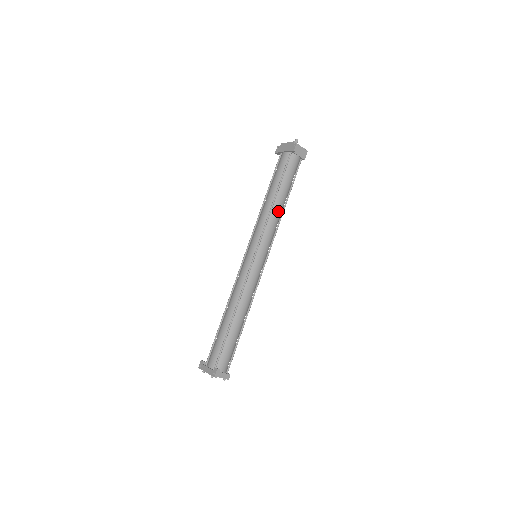
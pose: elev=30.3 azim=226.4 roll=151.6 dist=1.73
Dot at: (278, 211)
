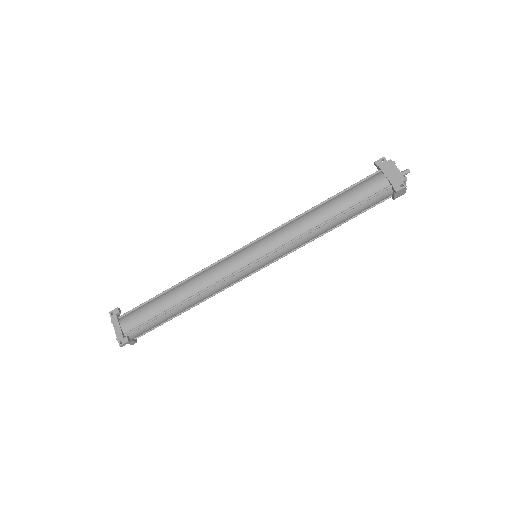
Dot at: (319, 234)
